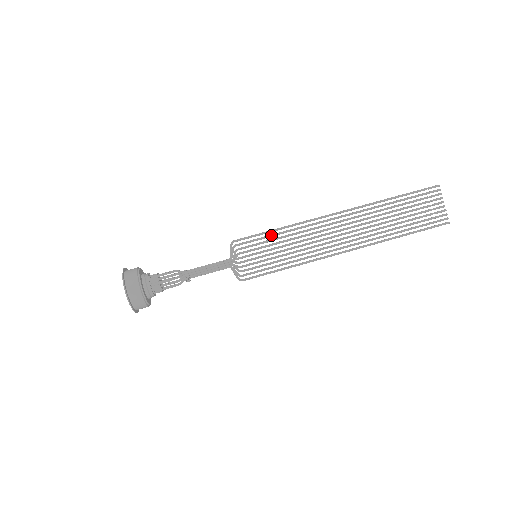
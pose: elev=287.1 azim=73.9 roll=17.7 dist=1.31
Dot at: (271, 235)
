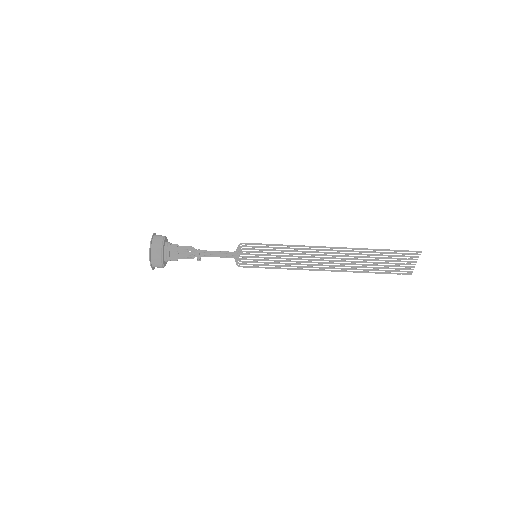
Dot at: (273, 248)
